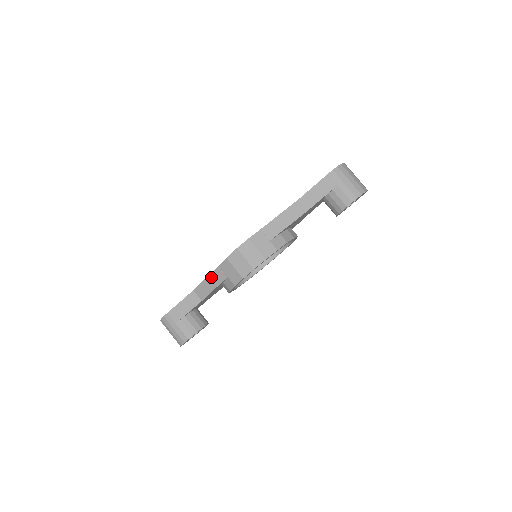
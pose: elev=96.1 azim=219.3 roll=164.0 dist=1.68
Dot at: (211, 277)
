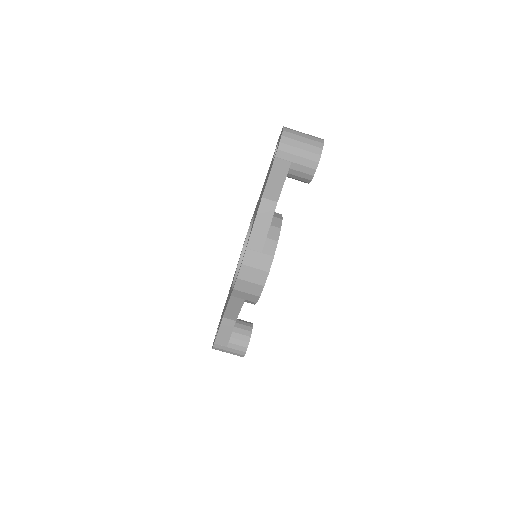
Dot at: (231, 305)
